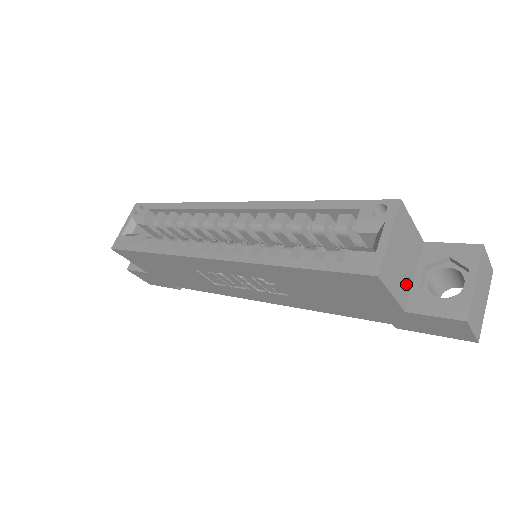
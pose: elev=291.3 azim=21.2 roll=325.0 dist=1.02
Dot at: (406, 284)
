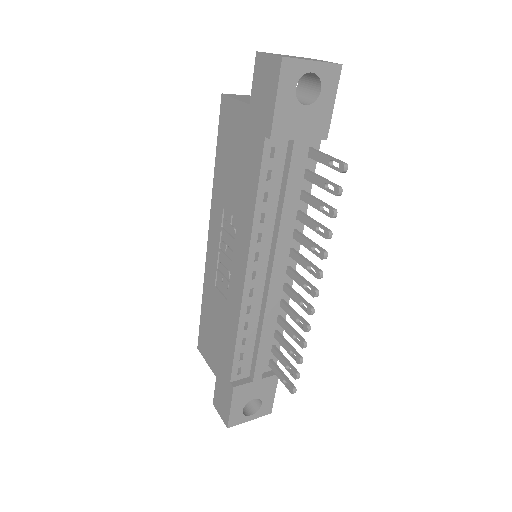
Dot at: occluded
